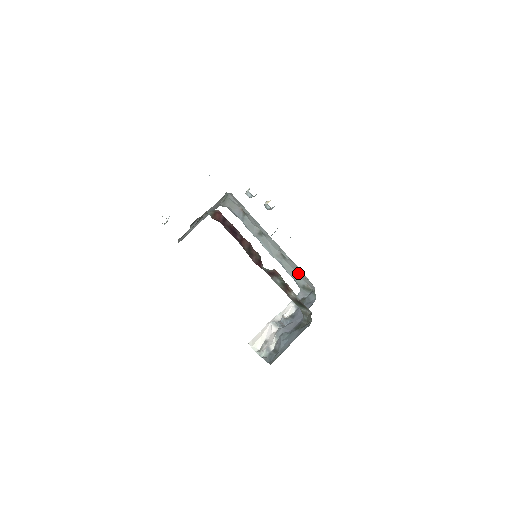
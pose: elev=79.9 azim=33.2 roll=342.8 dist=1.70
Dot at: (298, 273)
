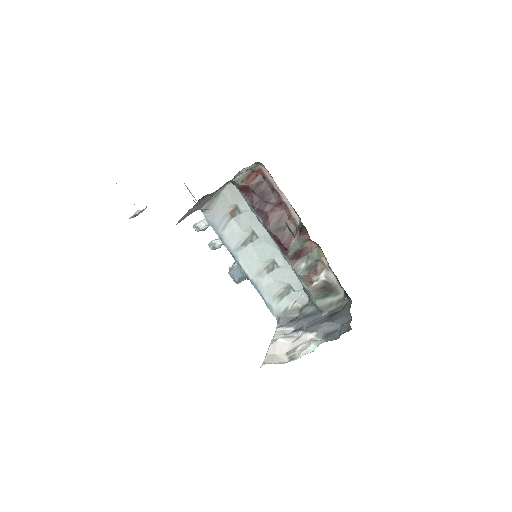
Dot at: (282, 291)
